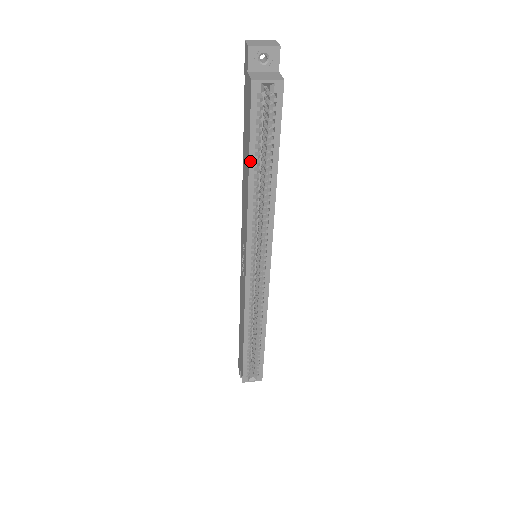
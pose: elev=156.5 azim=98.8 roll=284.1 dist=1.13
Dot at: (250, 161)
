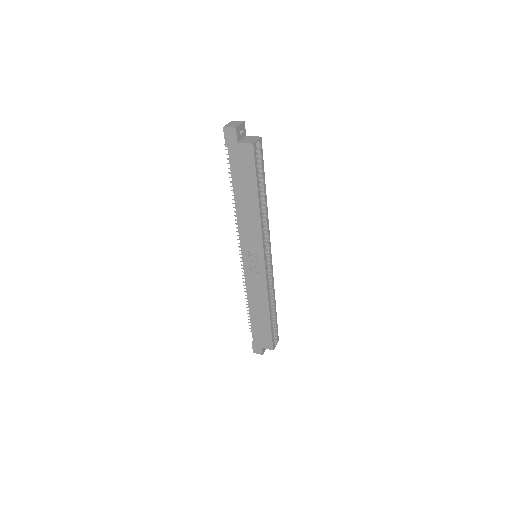
Dot at: (258, 191)
